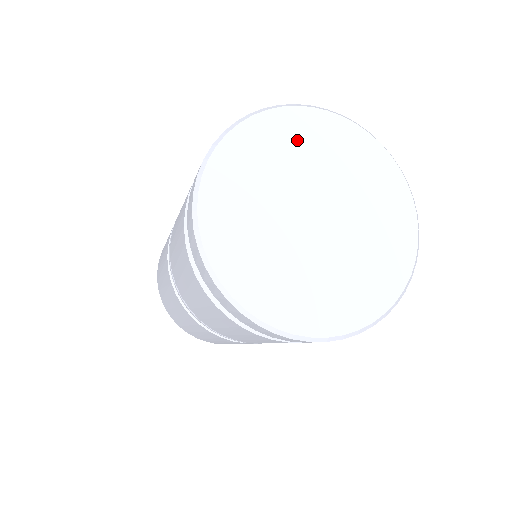
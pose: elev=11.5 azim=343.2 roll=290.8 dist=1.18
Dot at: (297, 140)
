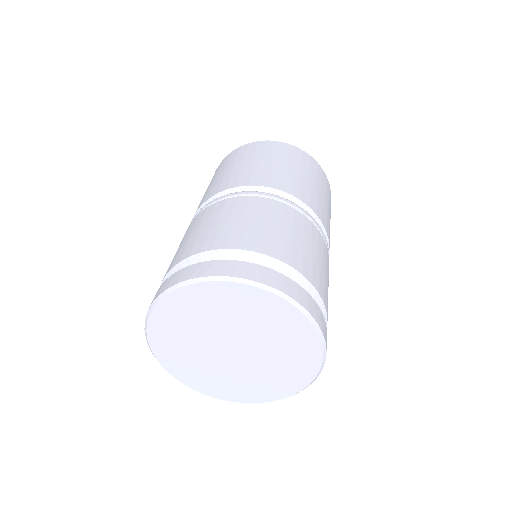
Dot at: (226, 304)
